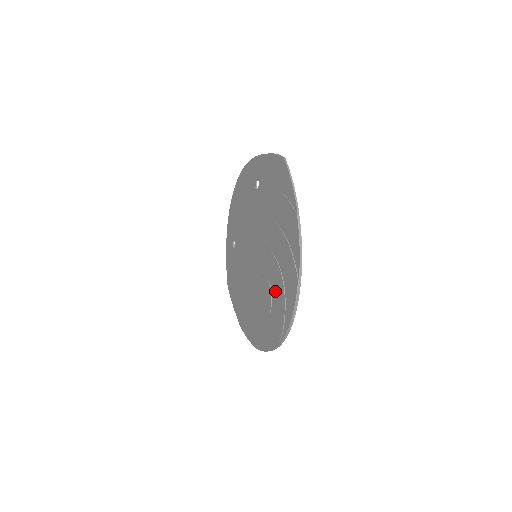
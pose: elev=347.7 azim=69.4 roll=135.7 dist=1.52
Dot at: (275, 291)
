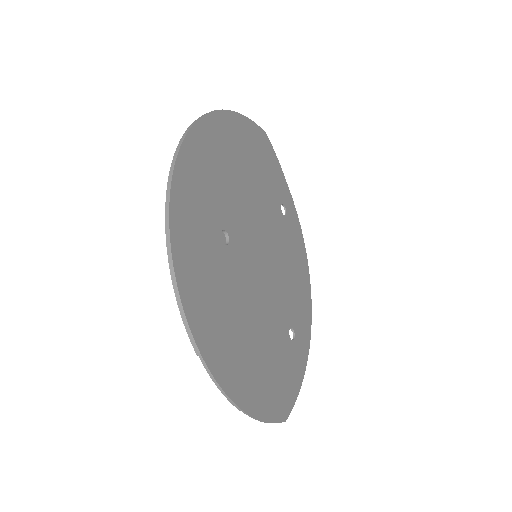
Dot at: occluded
